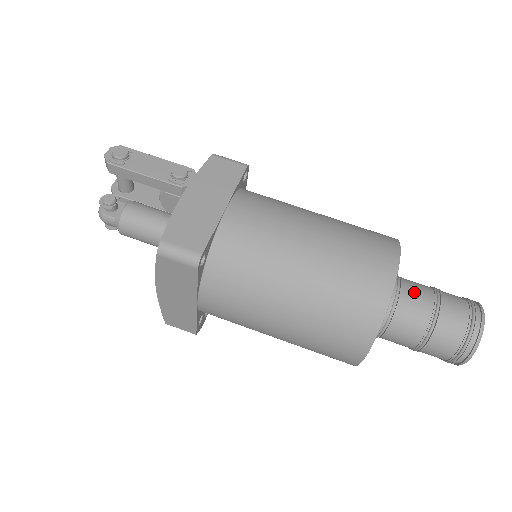
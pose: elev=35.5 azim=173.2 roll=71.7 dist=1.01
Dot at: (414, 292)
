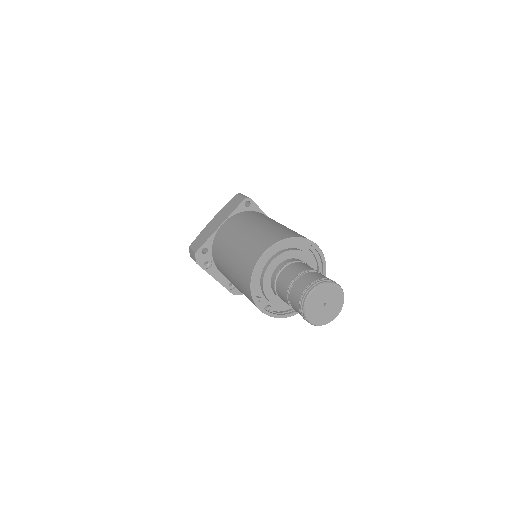
Dot at: occluded
